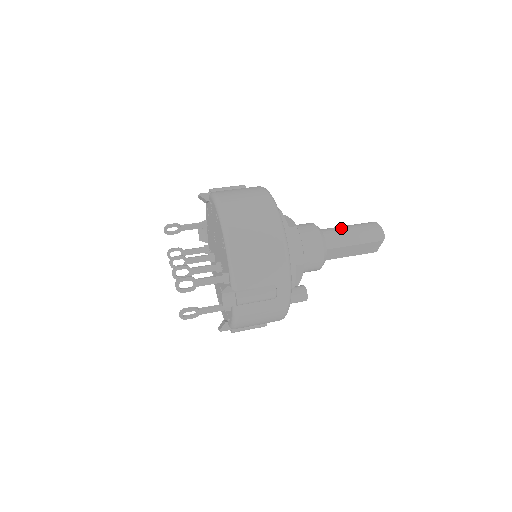
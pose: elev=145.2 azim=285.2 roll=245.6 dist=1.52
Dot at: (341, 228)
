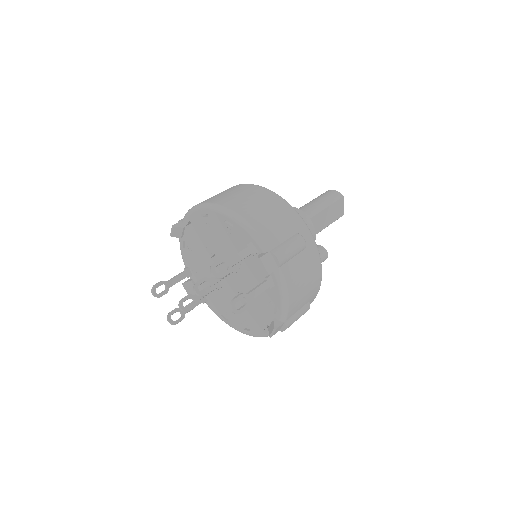
Dot at: (305, 204)
